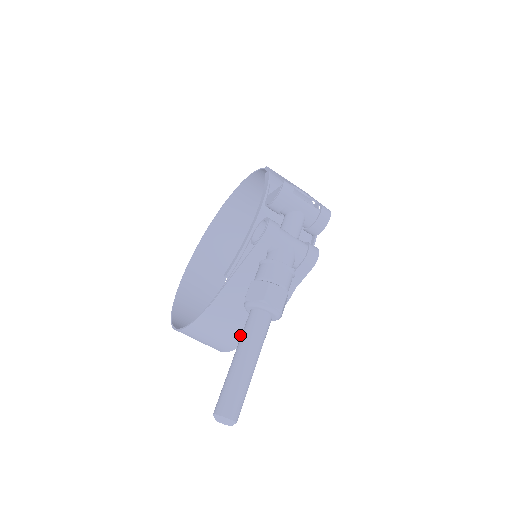
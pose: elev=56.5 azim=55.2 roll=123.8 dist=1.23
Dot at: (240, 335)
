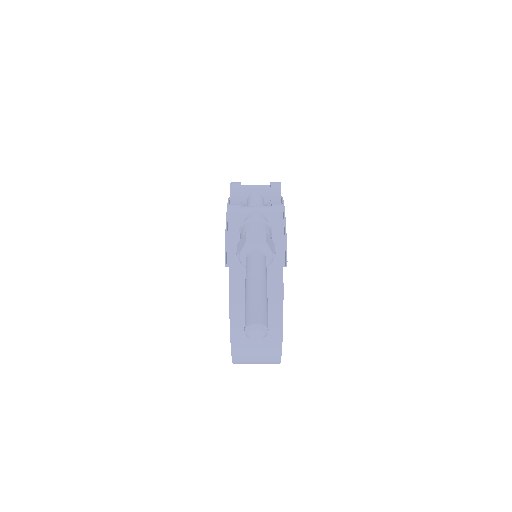
Dot at: (273, 312)
